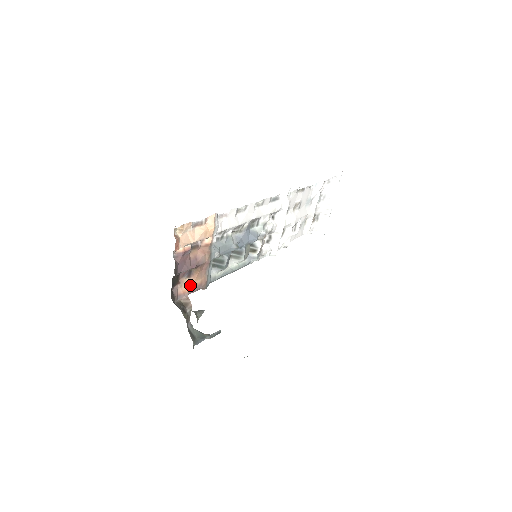
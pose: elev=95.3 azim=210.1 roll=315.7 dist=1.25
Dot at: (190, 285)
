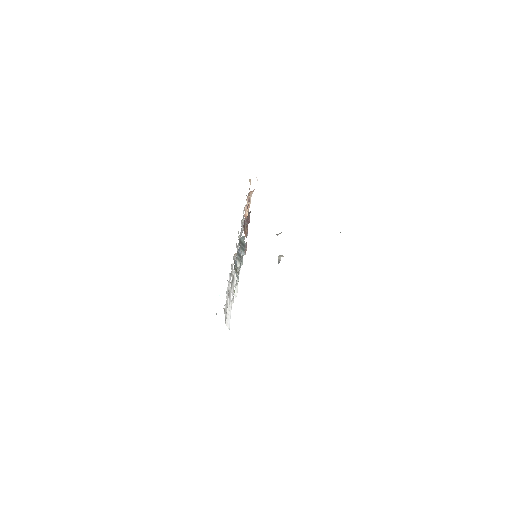
Dot at: occluded
